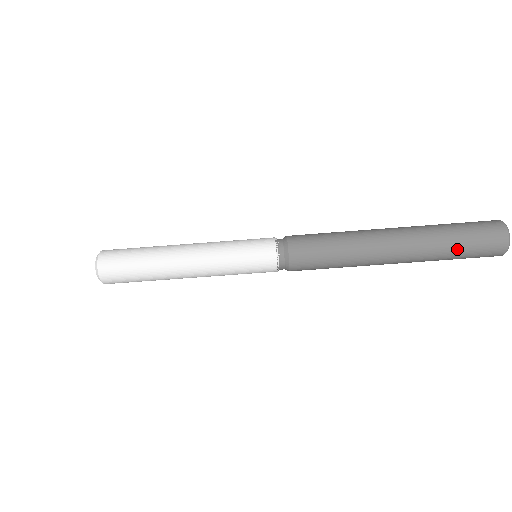
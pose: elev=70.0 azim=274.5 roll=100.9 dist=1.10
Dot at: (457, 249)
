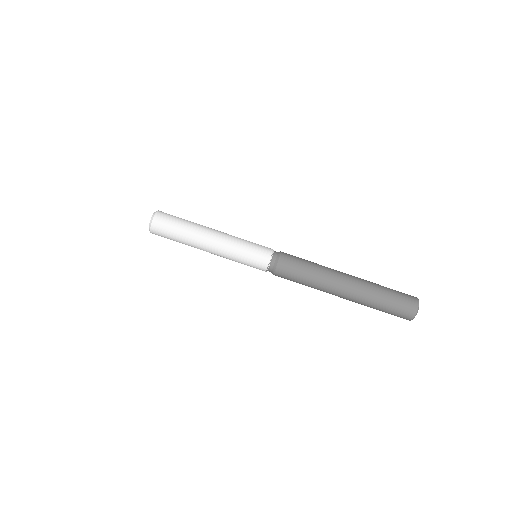
Dot at: (387, 291)
